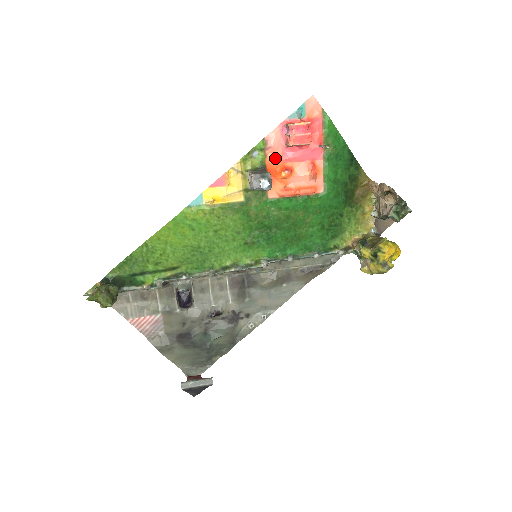
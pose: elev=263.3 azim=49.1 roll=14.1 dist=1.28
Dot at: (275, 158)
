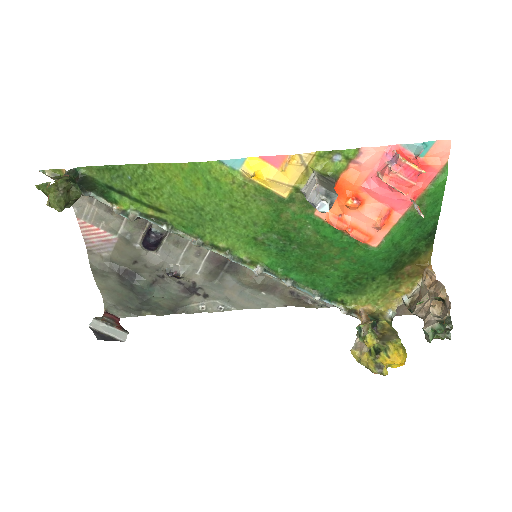
Dot at: (355, 178)
